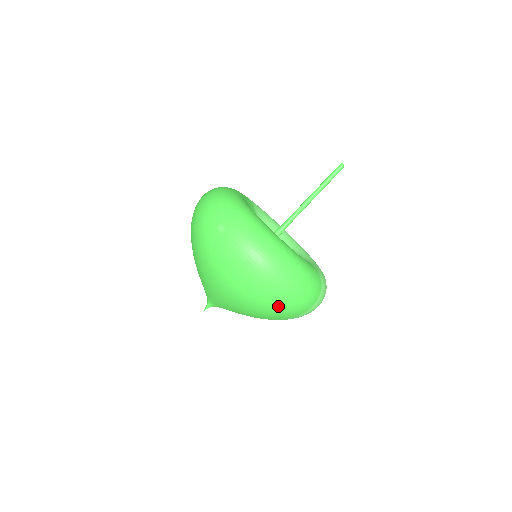
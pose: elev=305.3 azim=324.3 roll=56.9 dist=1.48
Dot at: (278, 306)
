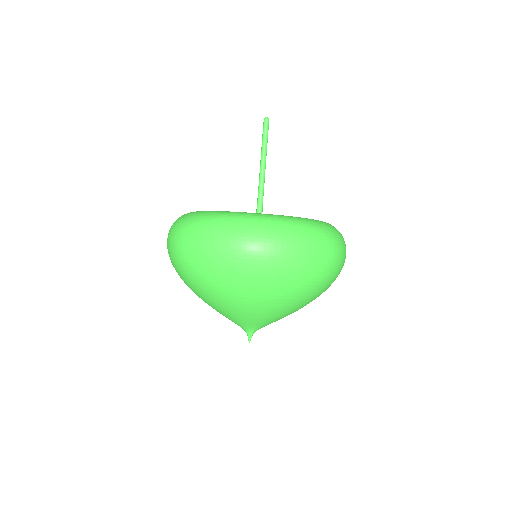
Dot at: (335, 274)
